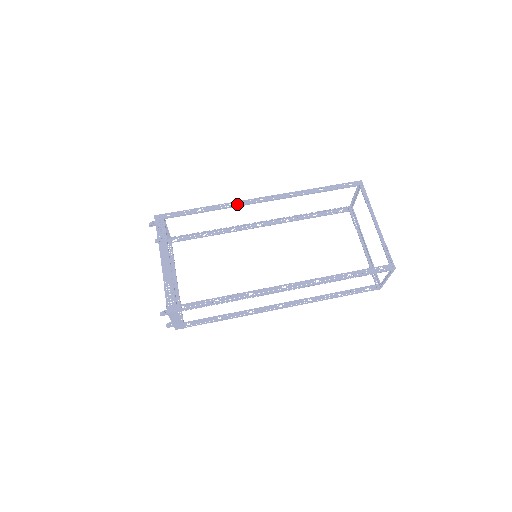
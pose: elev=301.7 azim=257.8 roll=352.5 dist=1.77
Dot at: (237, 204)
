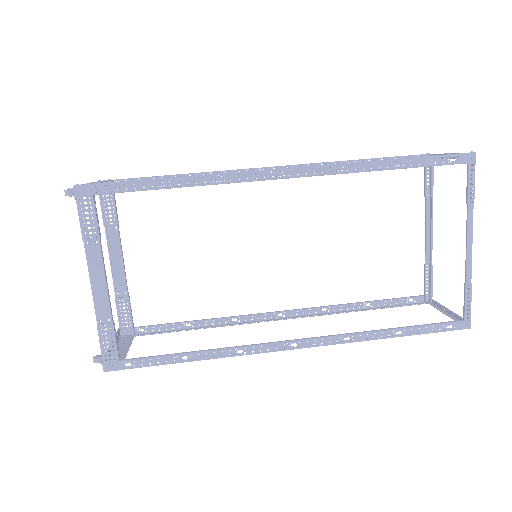
Dot at: (236, 179)
